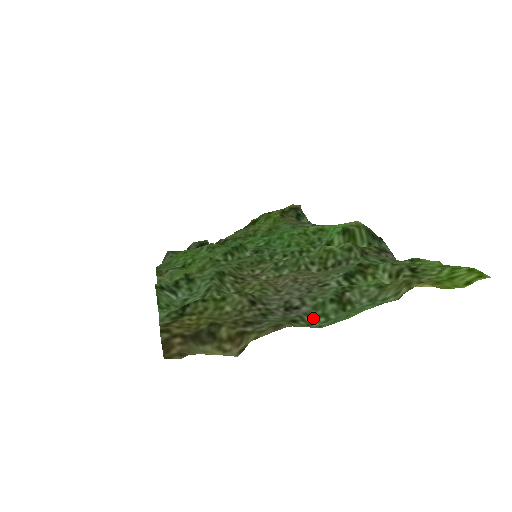
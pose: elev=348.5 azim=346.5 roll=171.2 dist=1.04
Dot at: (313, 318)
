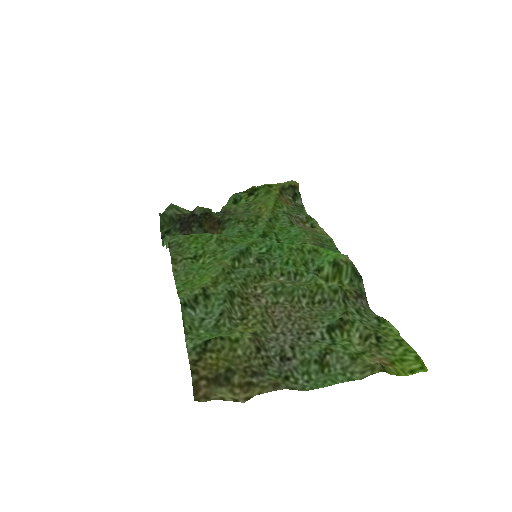
Dot at: (300, 374)
